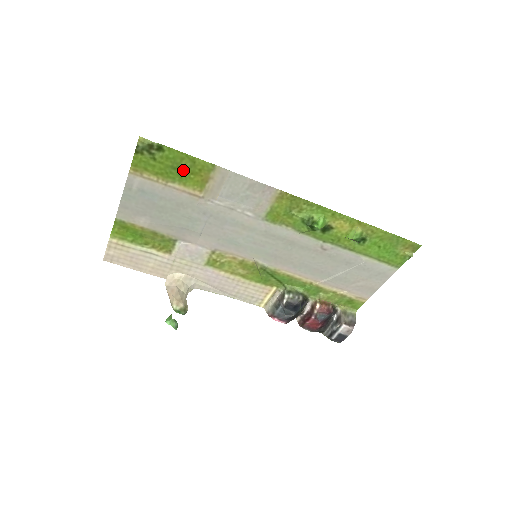
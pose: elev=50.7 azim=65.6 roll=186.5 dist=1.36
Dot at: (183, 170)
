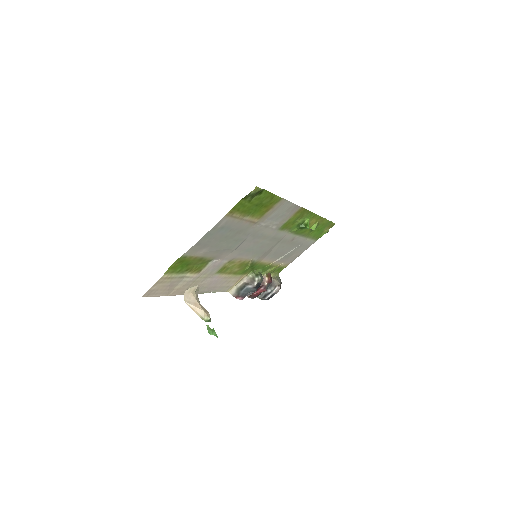
Dot at: (261, 205)
